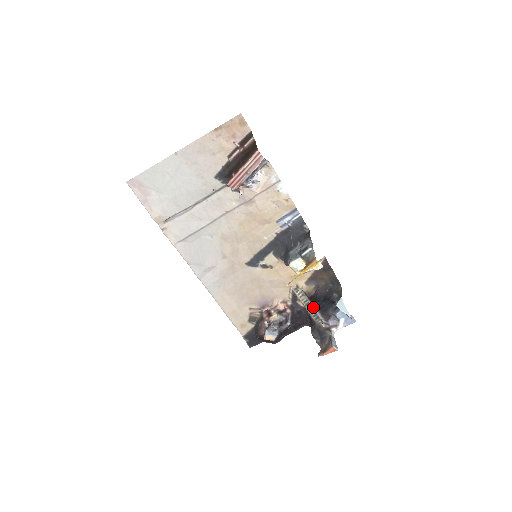
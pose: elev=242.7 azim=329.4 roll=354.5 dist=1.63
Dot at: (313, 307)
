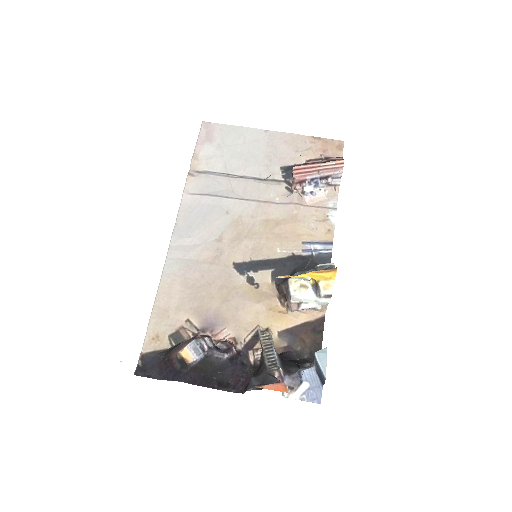
Dot at: (275, 352)
